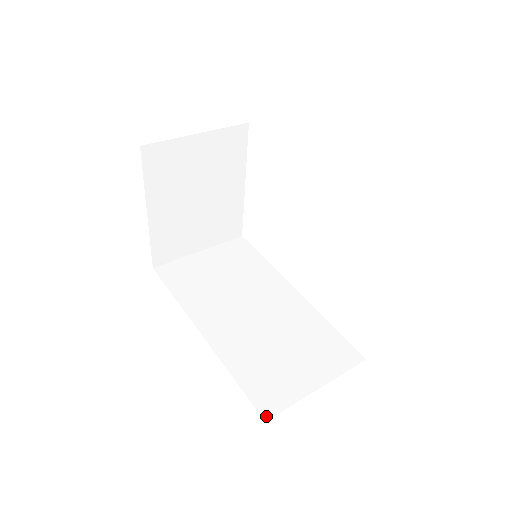
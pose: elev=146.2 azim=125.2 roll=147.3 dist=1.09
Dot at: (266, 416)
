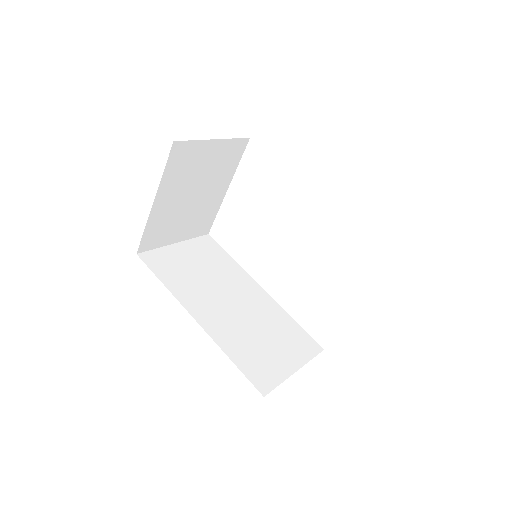
Dot at: (263, 392)
